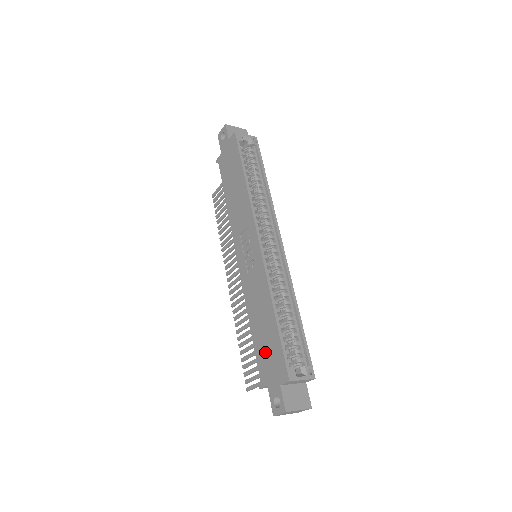
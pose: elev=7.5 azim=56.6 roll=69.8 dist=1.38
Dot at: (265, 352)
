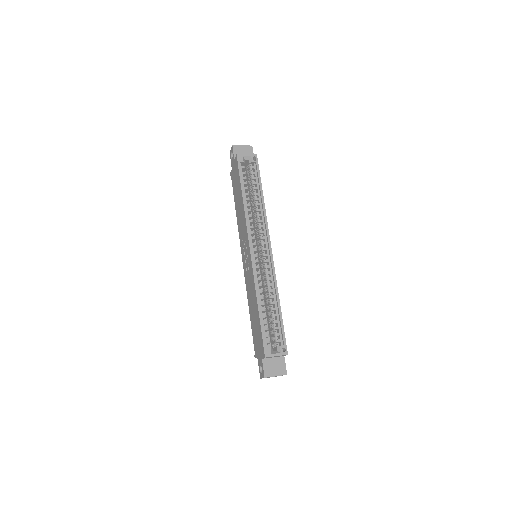
Dot at: (255, 333)
